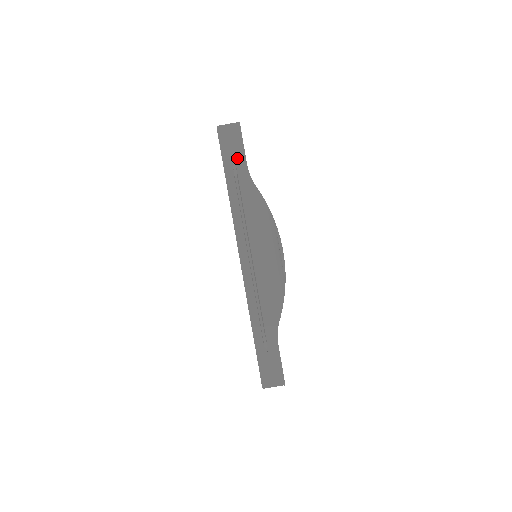
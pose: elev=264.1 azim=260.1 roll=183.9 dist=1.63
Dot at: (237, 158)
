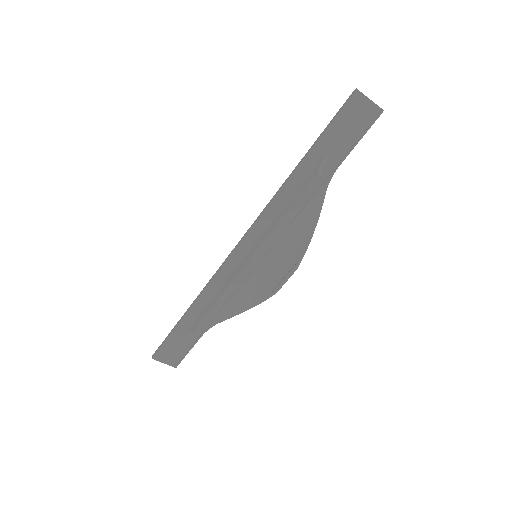
Dot at: (339, 147)
